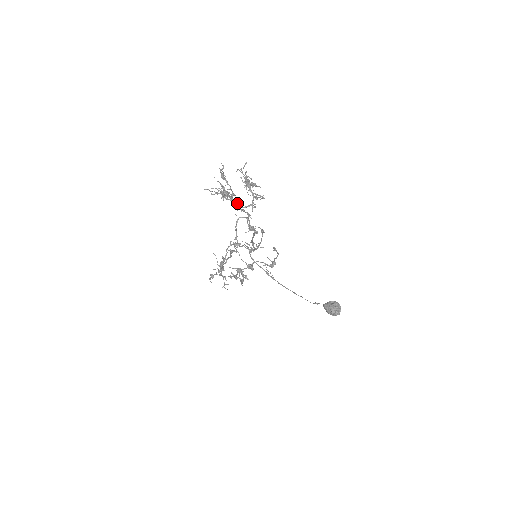
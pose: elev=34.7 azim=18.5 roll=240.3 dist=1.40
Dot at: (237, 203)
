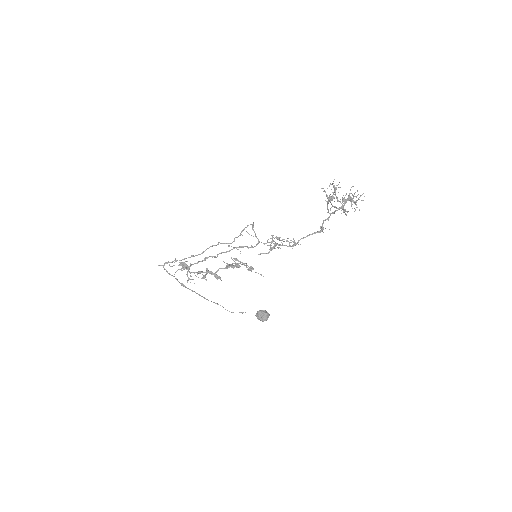
Dot at: (343, 207)
